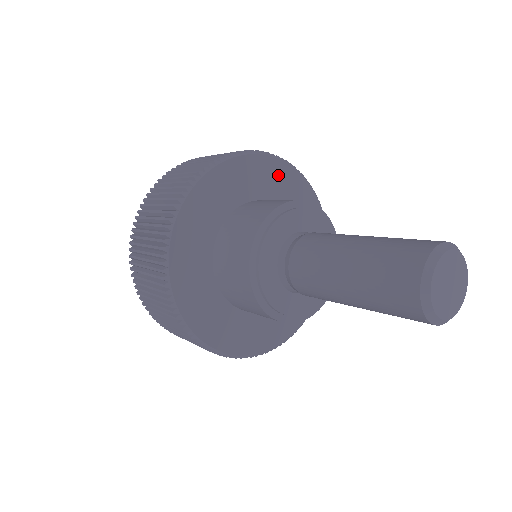
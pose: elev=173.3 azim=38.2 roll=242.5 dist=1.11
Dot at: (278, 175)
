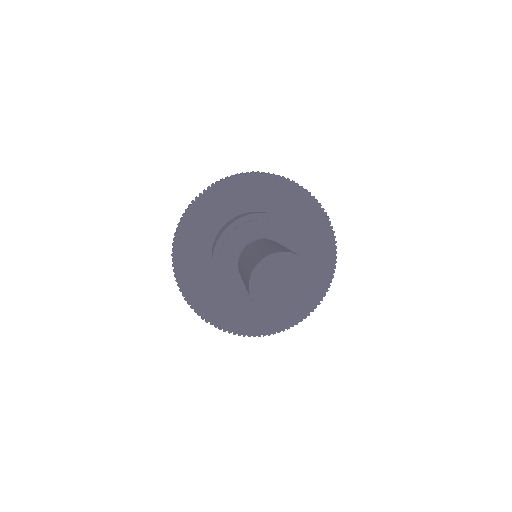
Dot at: (302, 206)
